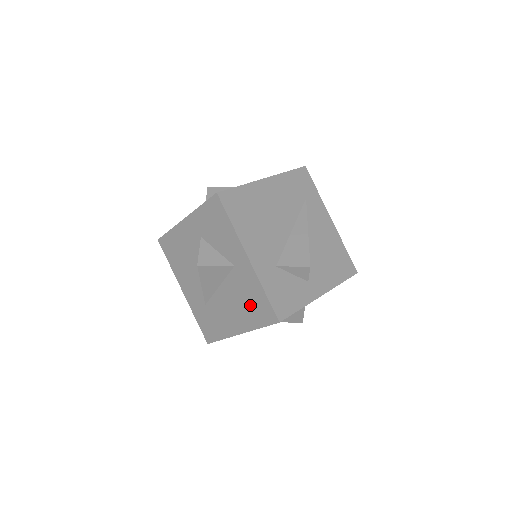
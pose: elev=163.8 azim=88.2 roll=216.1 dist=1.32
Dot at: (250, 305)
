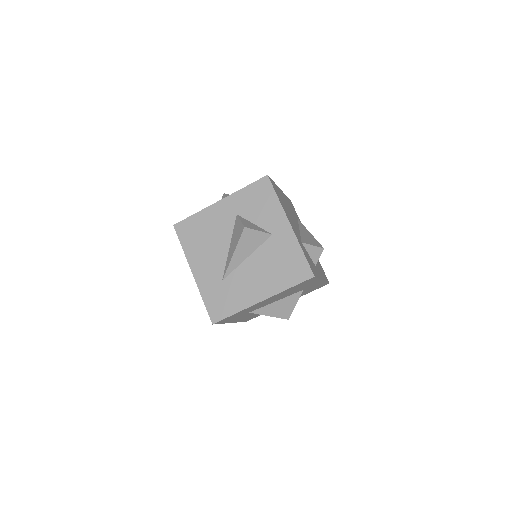
Dot at: (283, 268)
